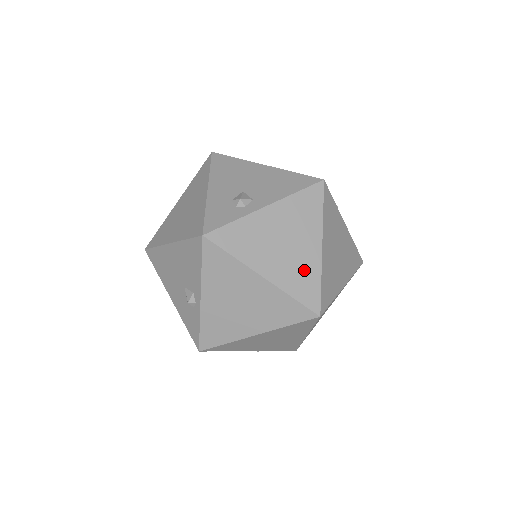
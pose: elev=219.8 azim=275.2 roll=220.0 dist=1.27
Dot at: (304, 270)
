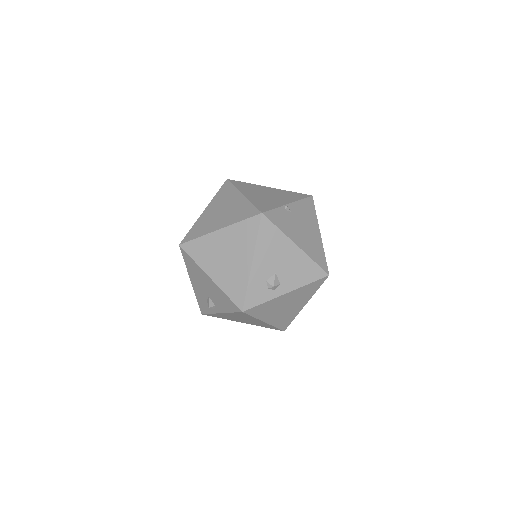
Dot at: (289, 316)
